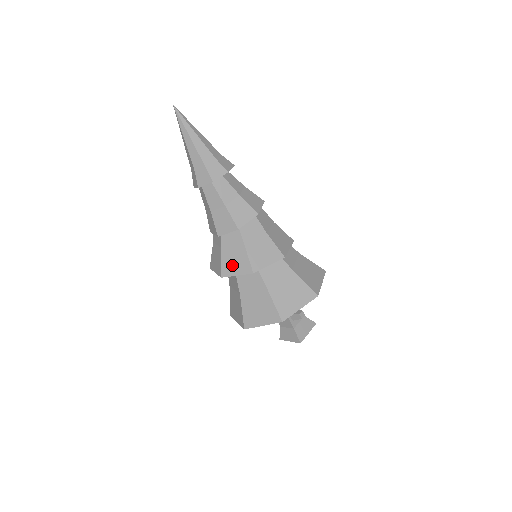
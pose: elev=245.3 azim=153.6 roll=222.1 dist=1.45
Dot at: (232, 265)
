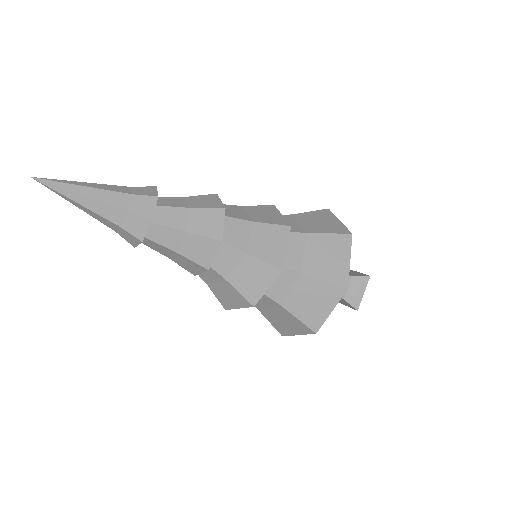
Dot at: (228, 299)
